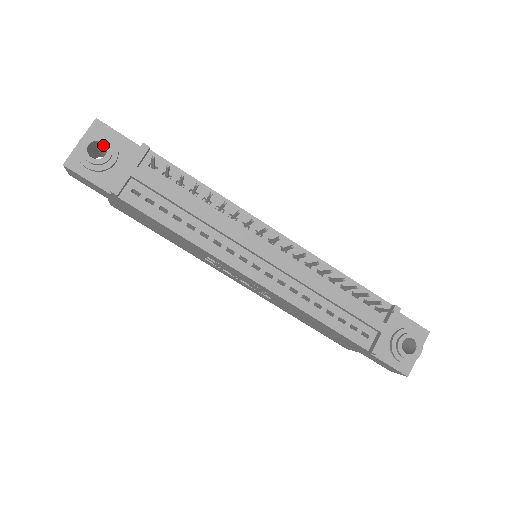
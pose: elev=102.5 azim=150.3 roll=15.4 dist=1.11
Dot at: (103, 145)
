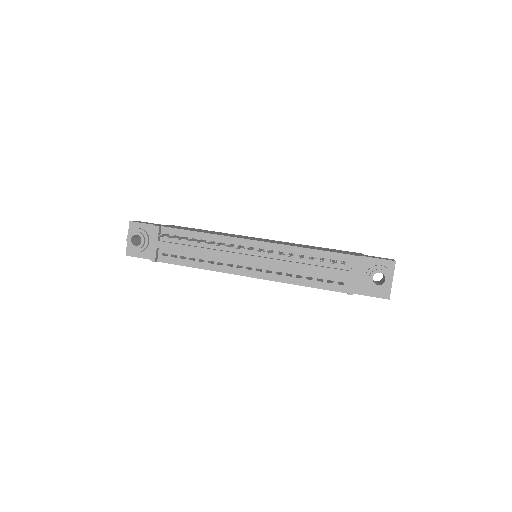
Dot at: (139, 235)
